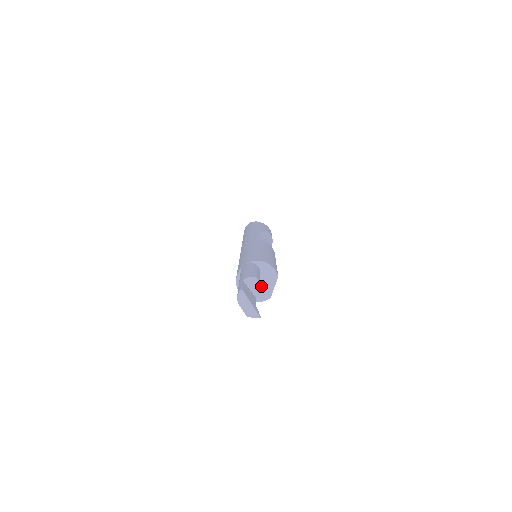
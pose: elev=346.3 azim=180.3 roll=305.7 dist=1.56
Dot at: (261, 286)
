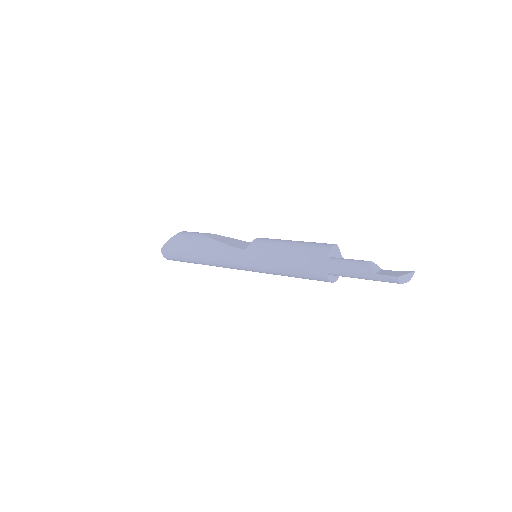
Dot at: occluded
